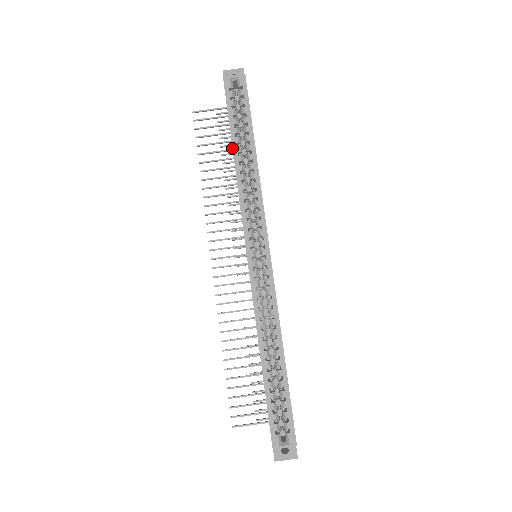
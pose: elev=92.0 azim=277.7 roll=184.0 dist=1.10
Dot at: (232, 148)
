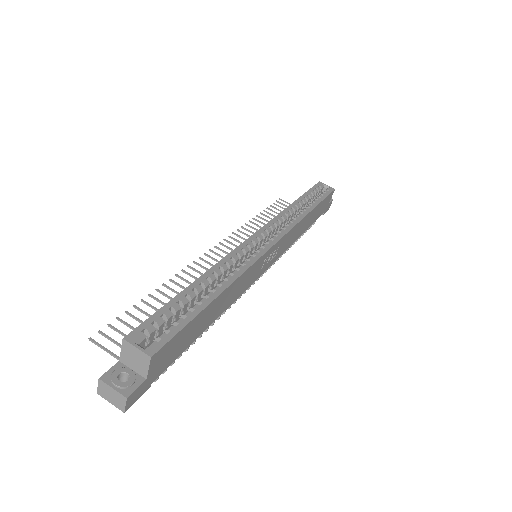
Dot at: (297, 199)
